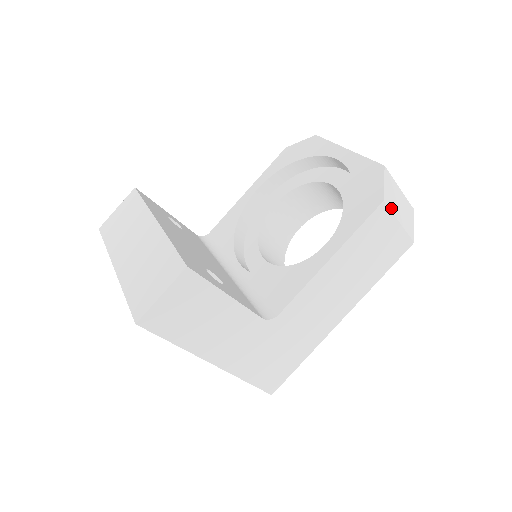
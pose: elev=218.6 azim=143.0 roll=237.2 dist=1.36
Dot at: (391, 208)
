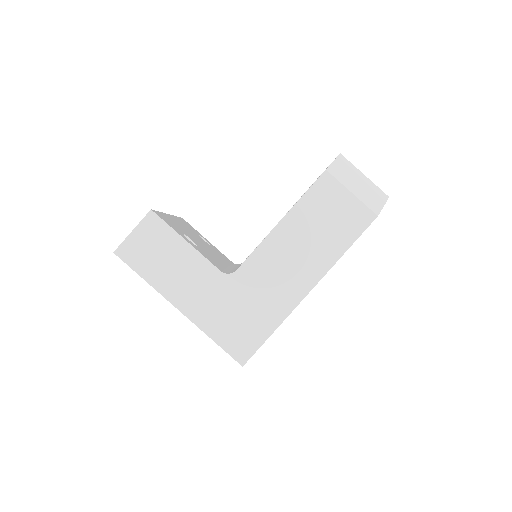
Dot at: (339, 179)
